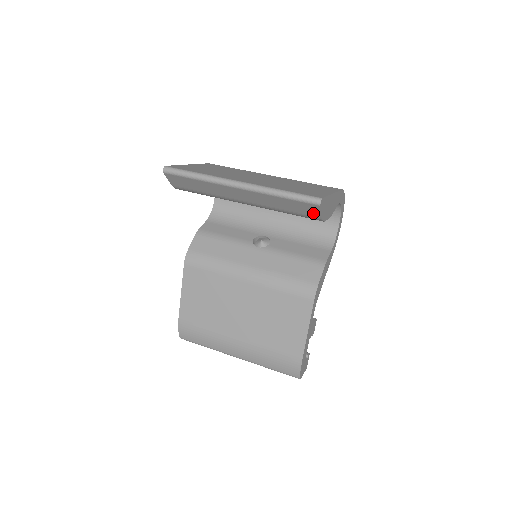
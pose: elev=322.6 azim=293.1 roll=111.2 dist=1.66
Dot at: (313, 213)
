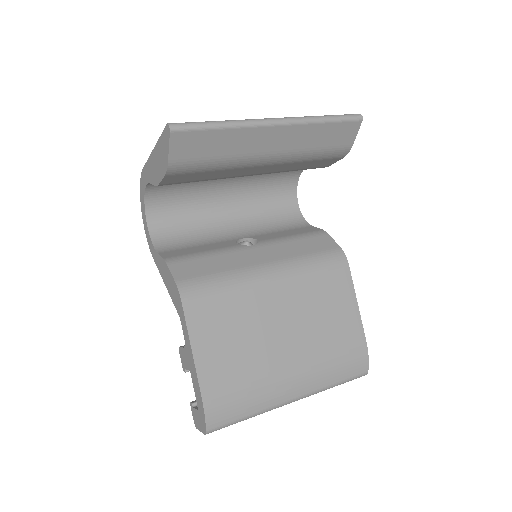
Dot at: (347, 139)
